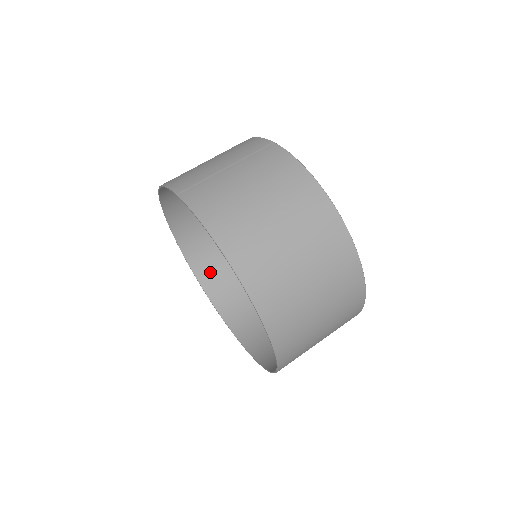
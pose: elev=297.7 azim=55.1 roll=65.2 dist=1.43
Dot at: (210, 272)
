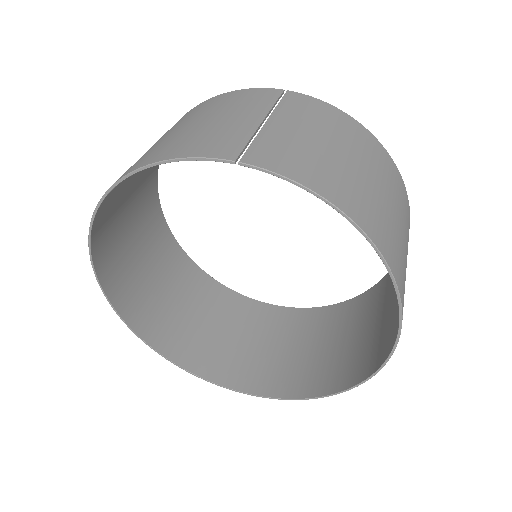
Dot at: (141, 311)
